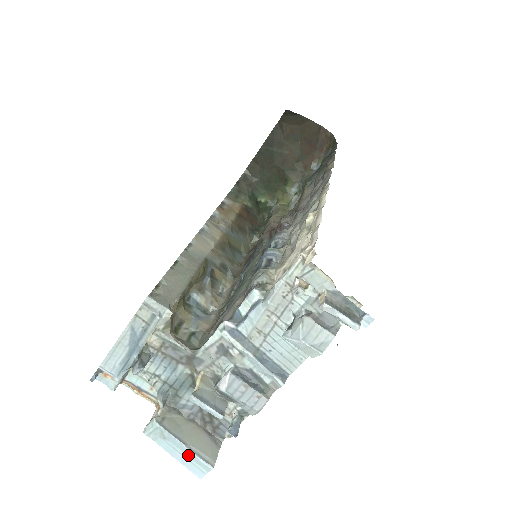
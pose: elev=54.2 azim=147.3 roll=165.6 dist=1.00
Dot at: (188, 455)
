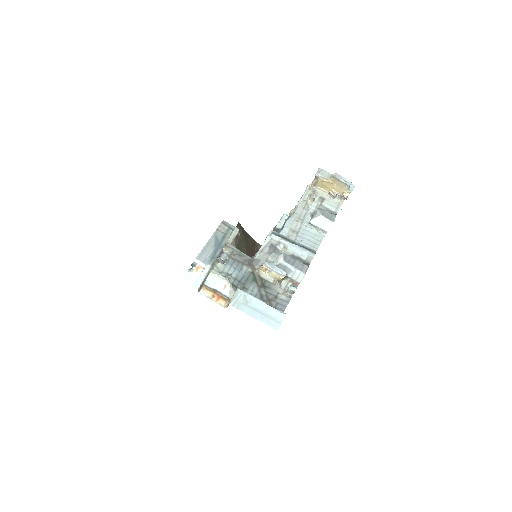
Dot at: (266, 311)
